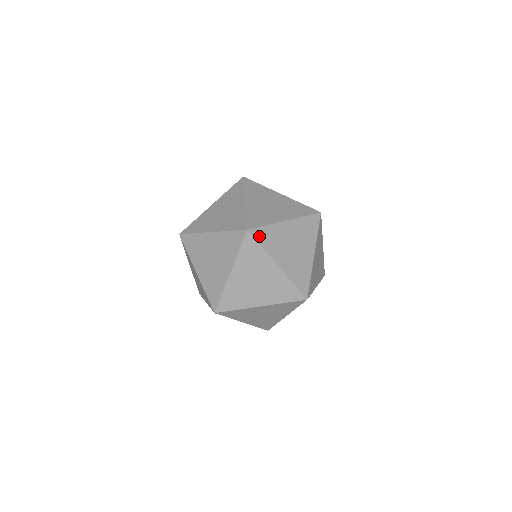
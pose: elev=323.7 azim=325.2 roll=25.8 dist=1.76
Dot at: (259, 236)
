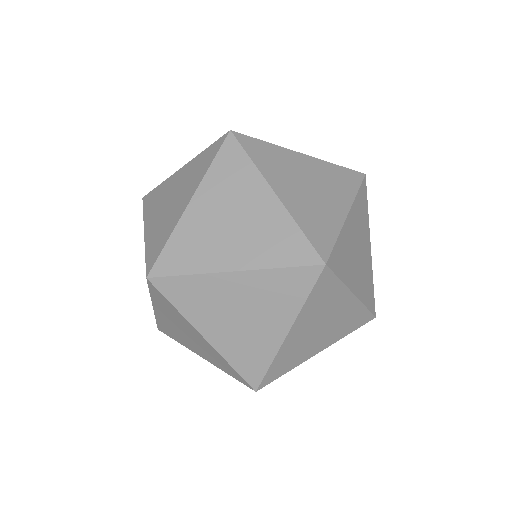
Dot at: (335, 264)
